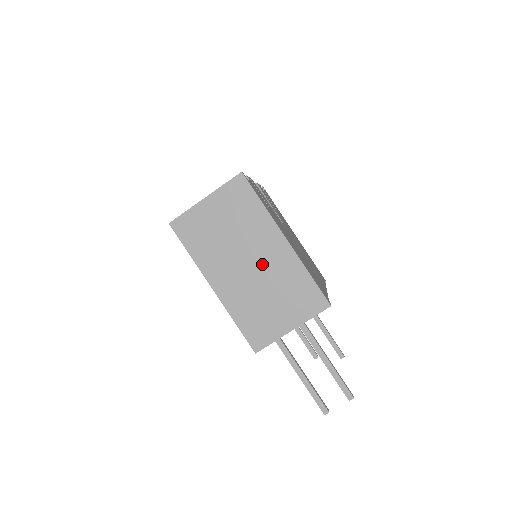
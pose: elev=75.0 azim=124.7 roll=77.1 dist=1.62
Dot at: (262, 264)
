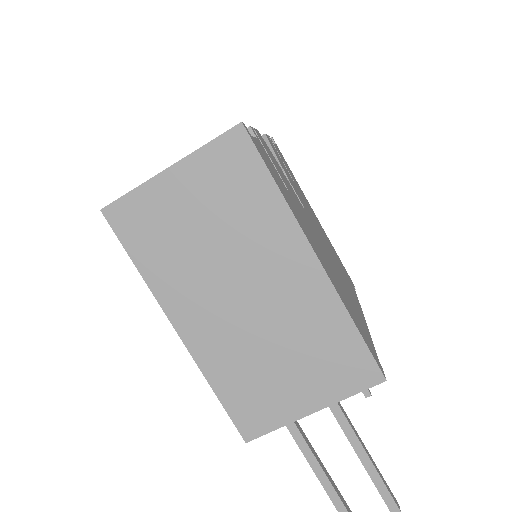
Dot at: (268, 298)
